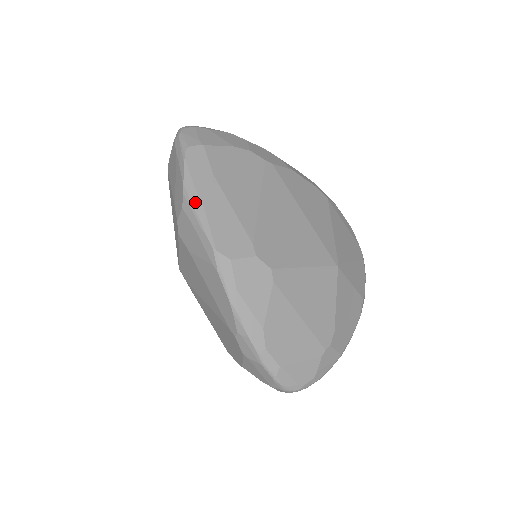
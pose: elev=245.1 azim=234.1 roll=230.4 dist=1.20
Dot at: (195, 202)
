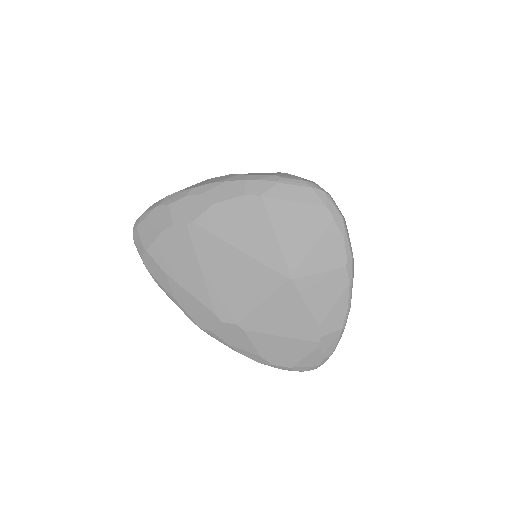
Dot at: (171, 299)
